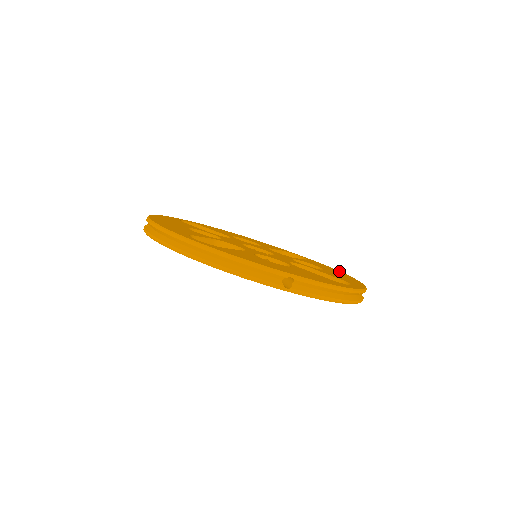
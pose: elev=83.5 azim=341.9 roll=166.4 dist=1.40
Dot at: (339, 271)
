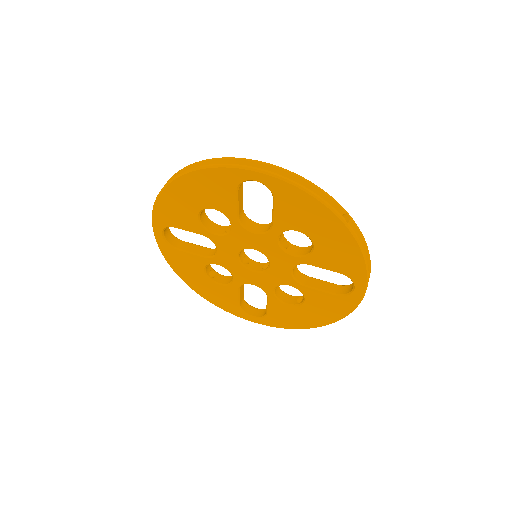
Dot at: (360, 237)
